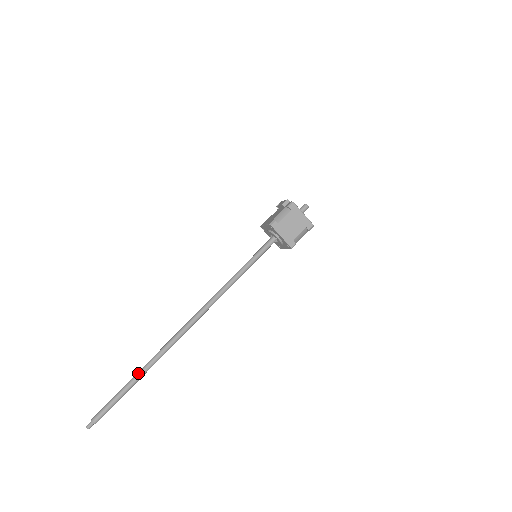
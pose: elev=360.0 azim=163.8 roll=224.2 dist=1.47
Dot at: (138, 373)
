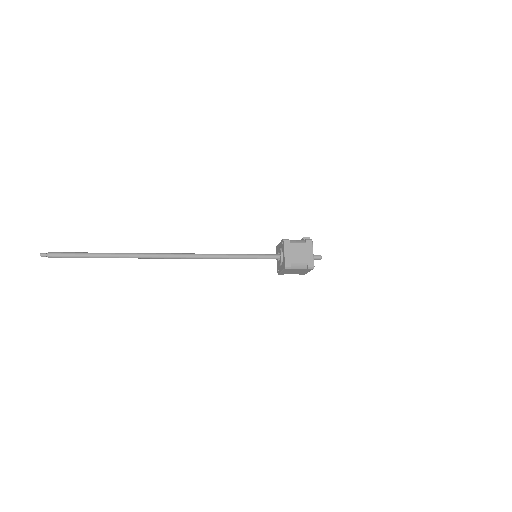
Dot at: occluded
